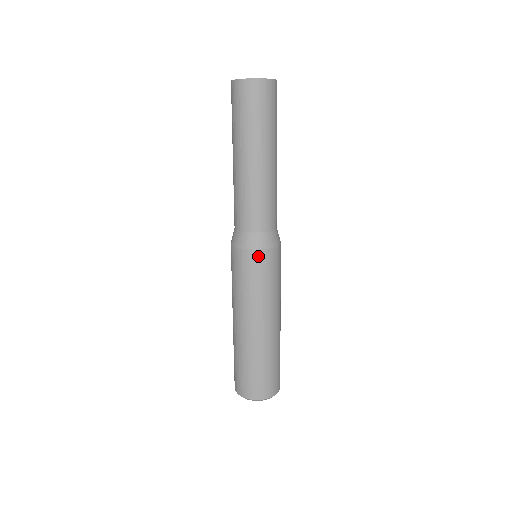
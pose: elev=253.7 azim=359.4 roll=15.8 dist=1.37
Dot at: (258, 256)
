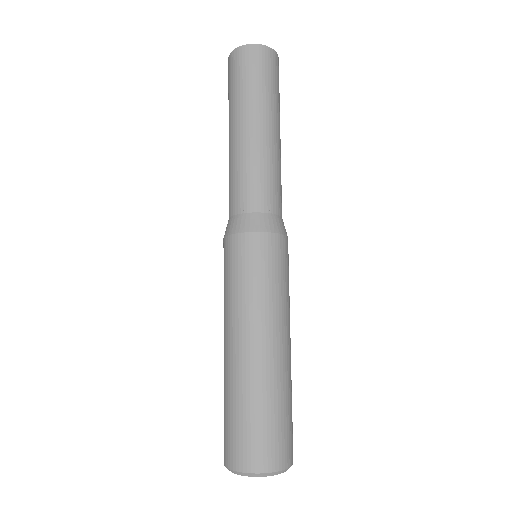
Dot at: (254, 241)
